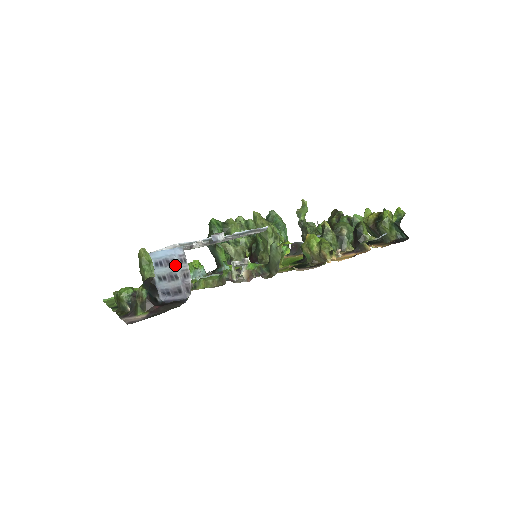
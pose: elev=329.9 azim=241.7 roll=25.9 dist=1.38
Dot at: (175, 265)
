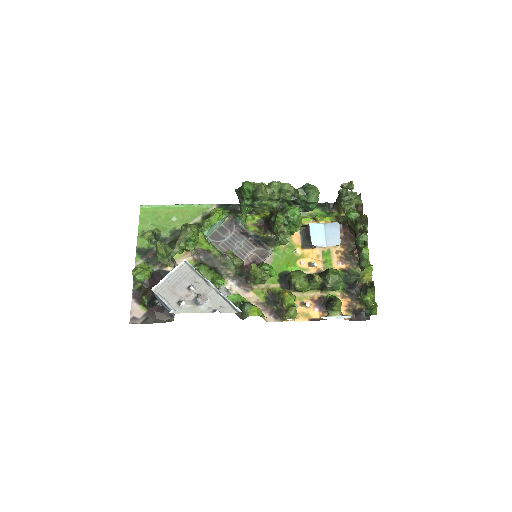
Dot at: occluded
